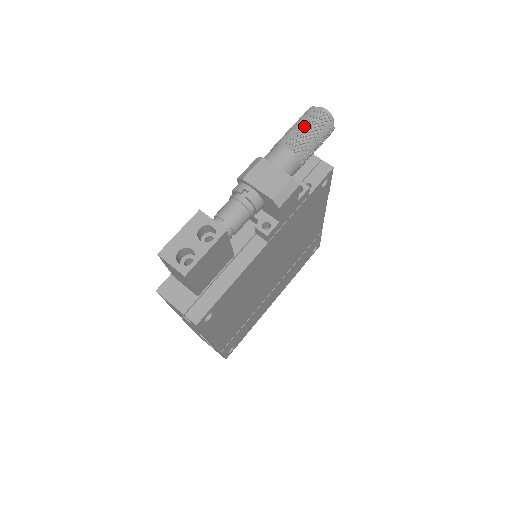
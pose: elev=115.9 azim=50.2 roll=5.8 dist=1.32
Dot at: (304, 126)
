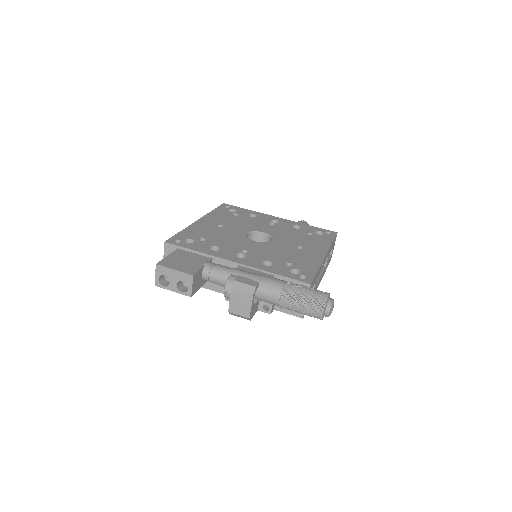
Dot at: (302, 306)
